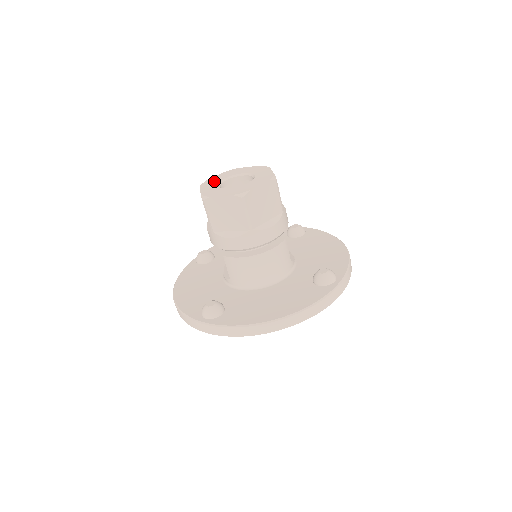
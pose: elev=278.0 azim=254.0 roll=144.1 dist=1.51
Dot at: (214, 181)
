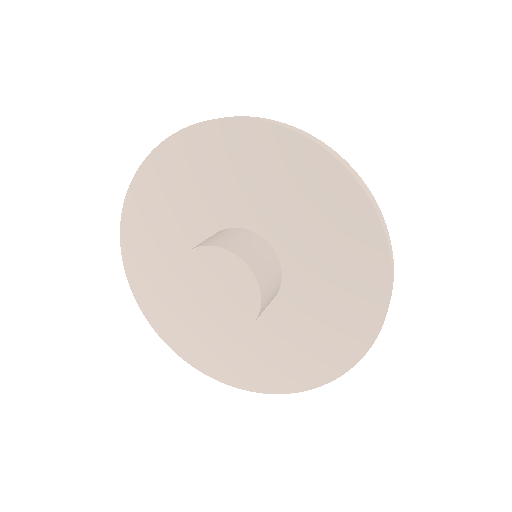
Dot at: occluded
